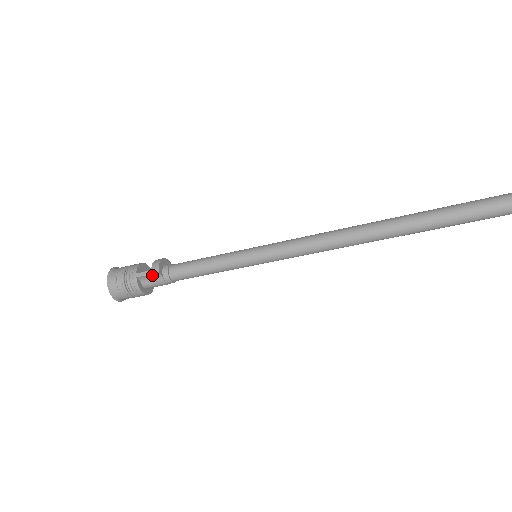
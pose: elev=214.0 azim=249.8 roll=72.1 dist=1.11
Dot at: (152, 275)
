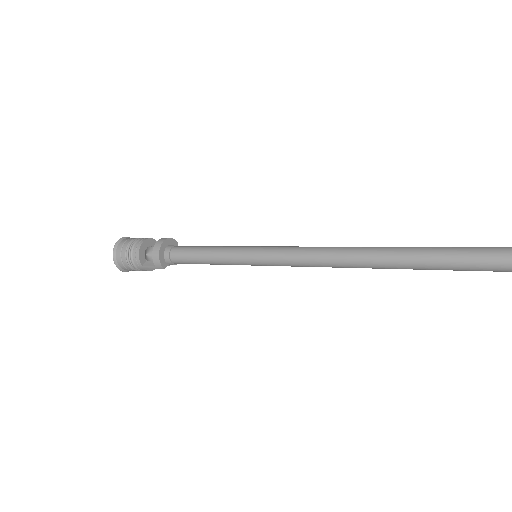
Dot at: (158, 267)
